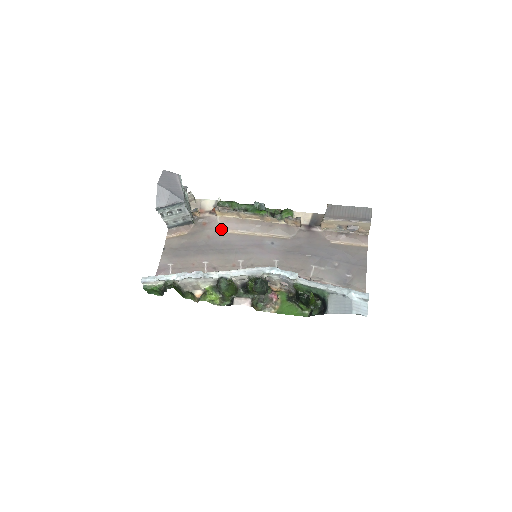
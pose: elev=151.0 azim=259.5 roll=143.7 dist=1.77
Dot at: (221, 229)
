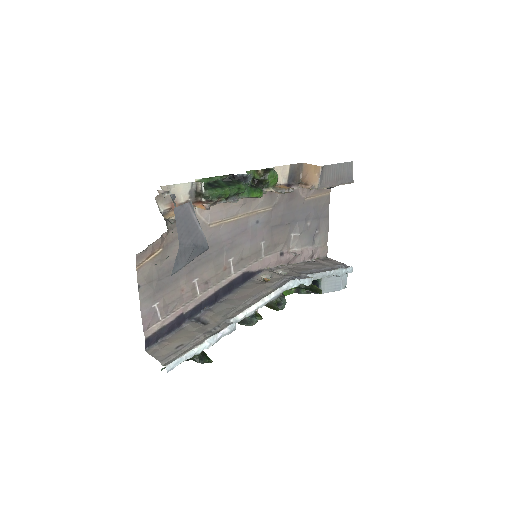
Dot at: (203, 225)
